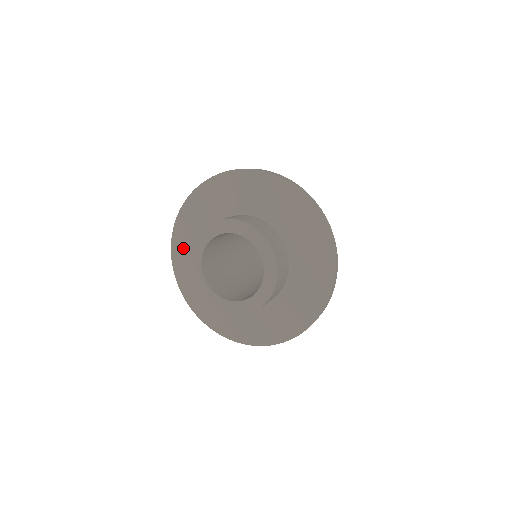
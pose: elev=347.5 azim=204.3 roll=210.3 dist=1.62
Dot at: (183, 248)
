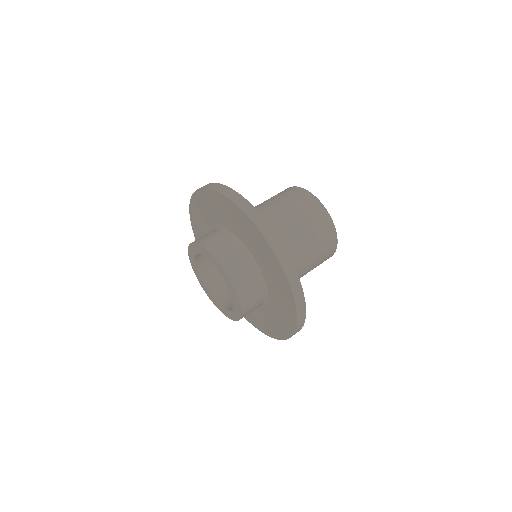
Dot at: occluded
